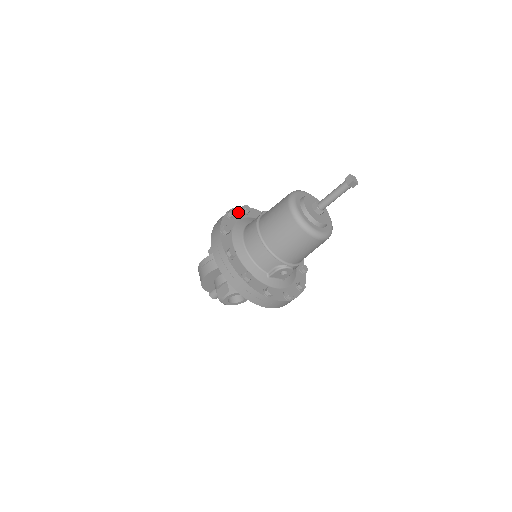
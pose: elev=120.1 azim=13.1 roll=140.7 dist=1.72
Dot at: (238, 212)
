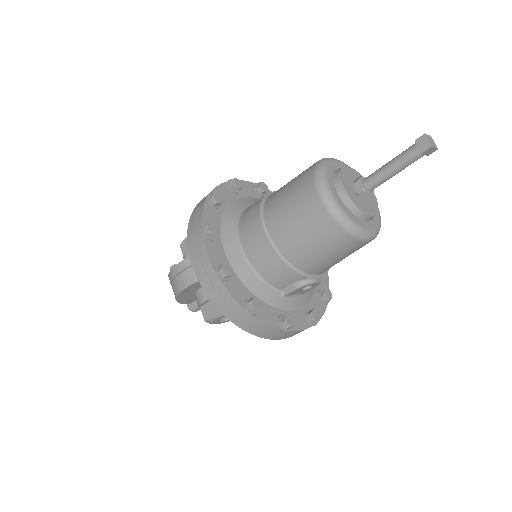
Dot at: (224, 192)
